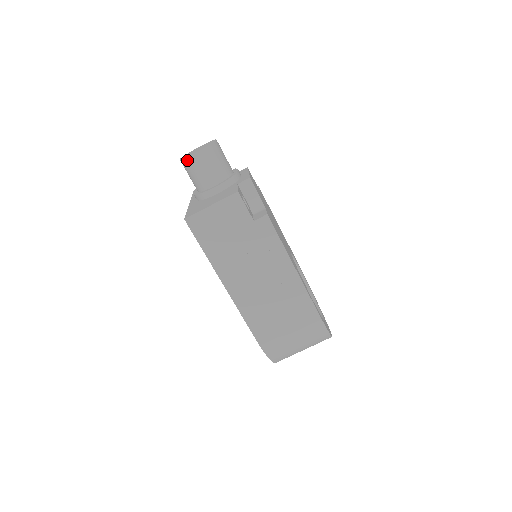
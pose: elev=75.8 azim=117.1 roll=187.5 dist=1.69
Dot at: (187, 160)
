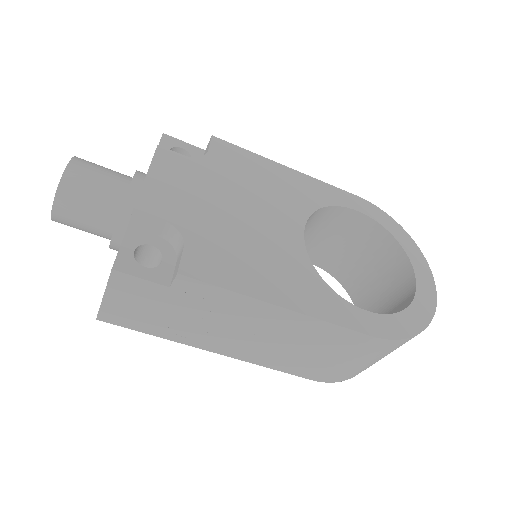
Dot at: occluded
